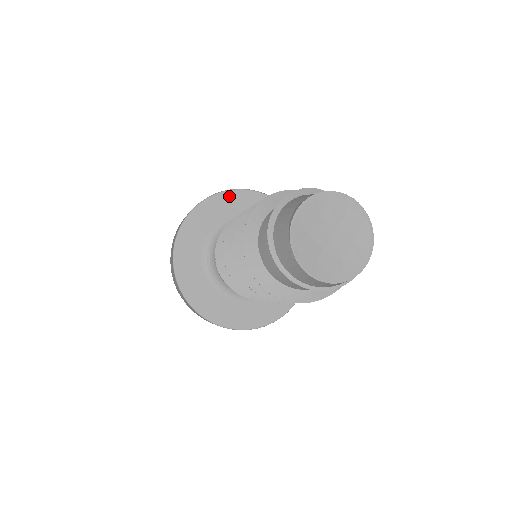
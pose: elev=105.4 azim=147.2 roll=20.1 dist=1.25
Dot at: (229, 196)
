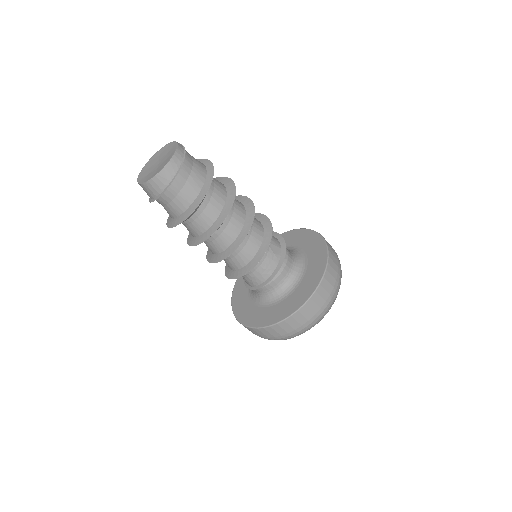
Dot at: occluded
